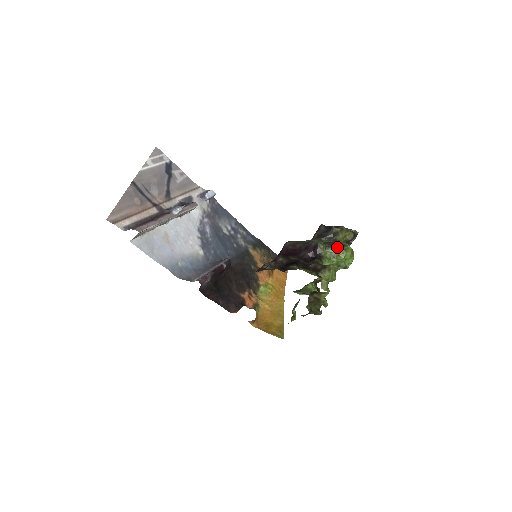
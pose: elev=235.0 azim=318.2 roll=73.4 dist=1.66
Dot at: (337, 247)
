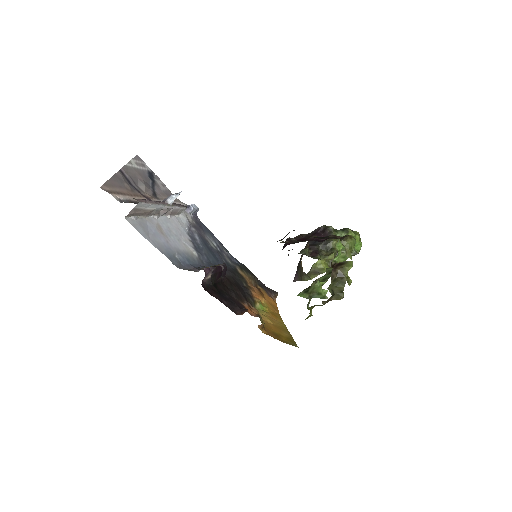
Dot at: (346, 230)
